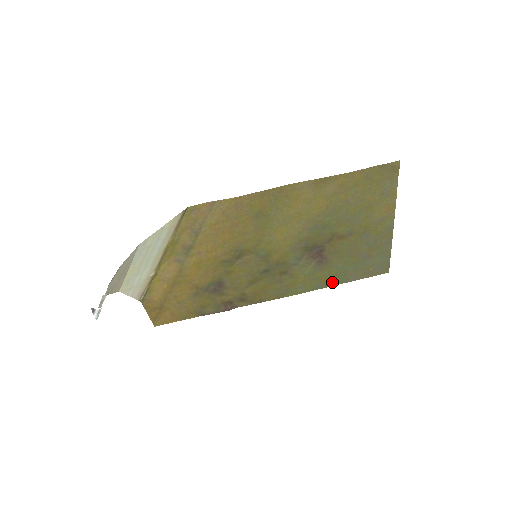
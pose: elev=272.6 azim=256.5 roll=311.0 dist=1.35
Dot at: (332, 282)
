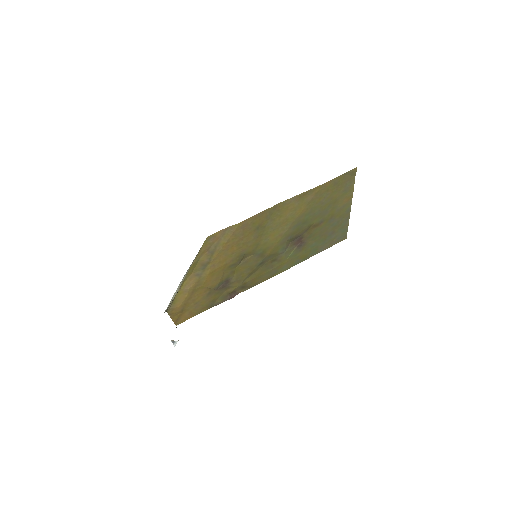
Dot at: (307, 256)
